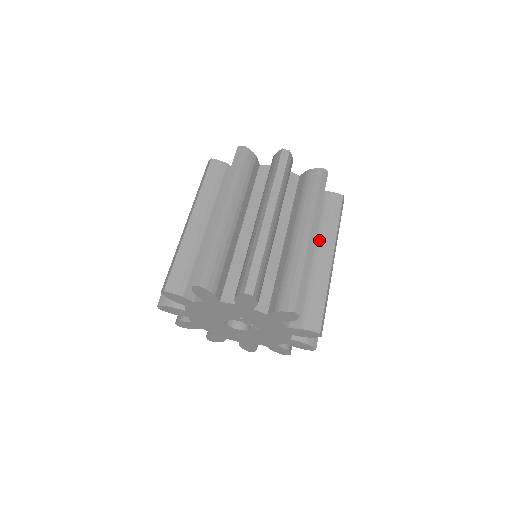
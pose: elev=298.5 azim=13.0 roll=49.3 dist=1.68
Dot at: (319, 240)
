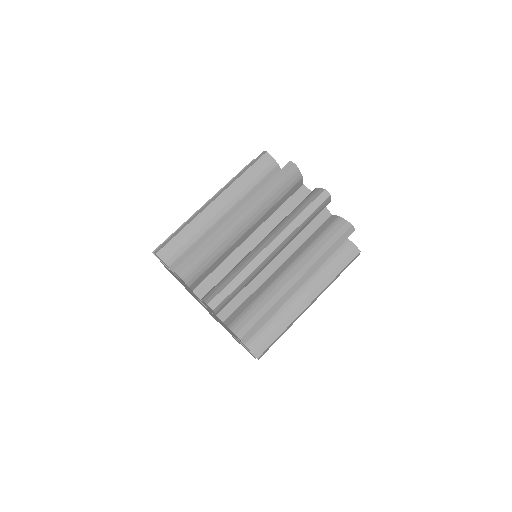
Dot at: (298, 258)
